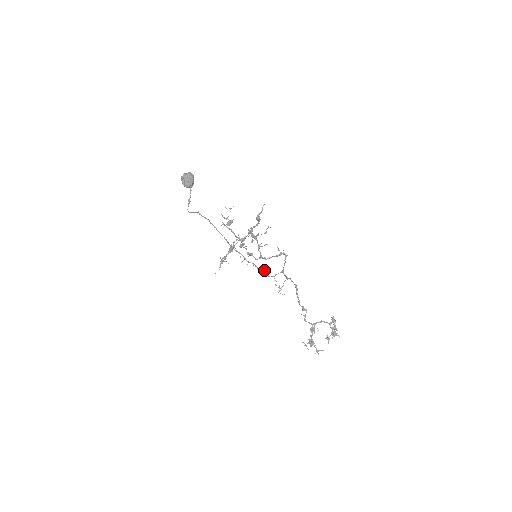
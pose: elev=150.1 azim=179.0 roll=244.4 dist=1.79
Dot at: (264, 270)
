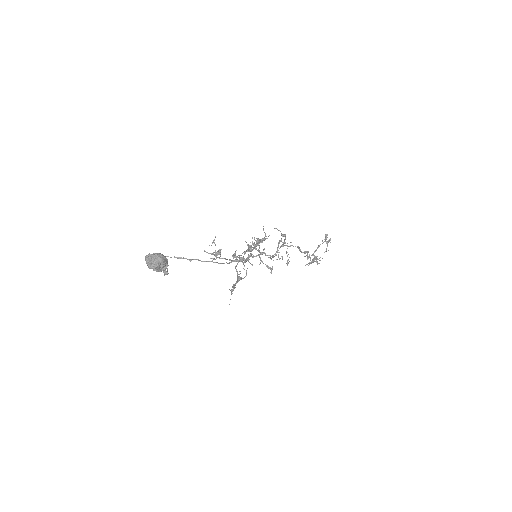
Dot at: occluded
